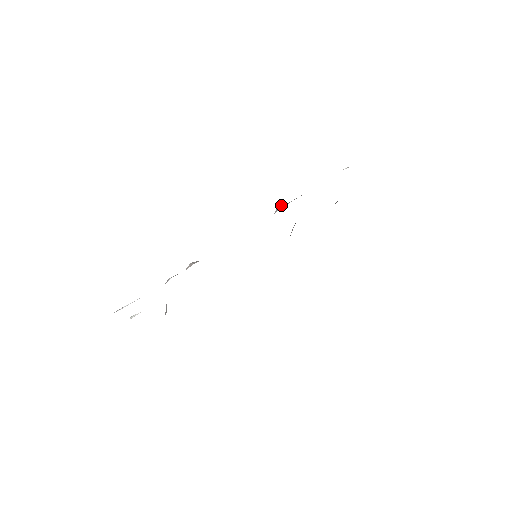
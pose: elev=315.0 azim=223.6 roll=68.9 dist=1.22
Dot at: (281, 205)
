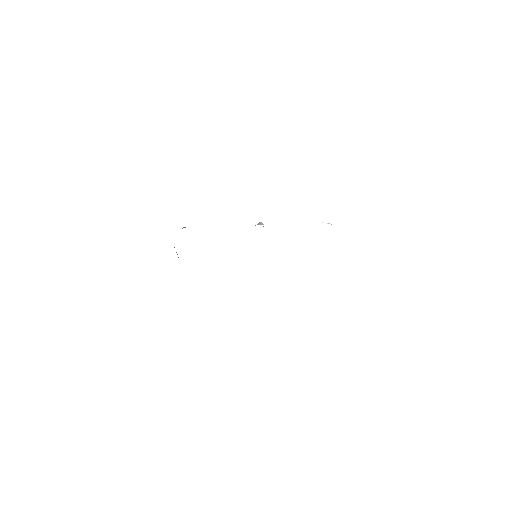
Dot at: (260, 223)
